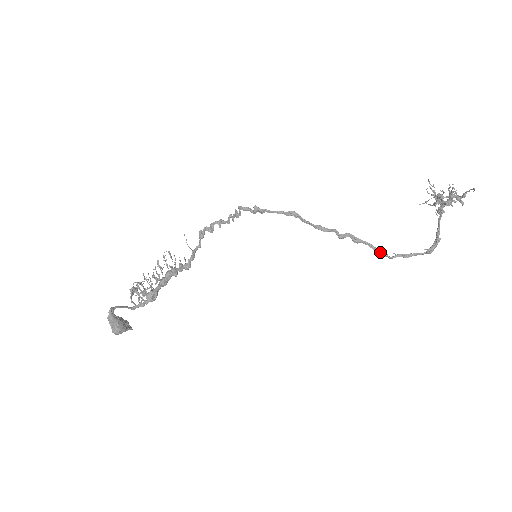
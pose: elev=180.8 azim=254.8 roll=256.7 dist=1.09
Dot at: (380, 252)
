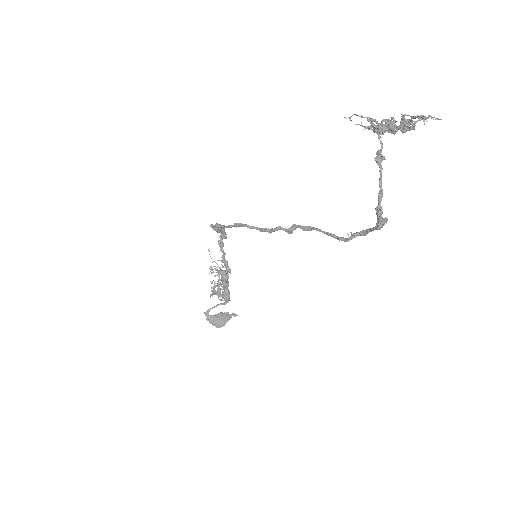
Dot at: (333, 237)
